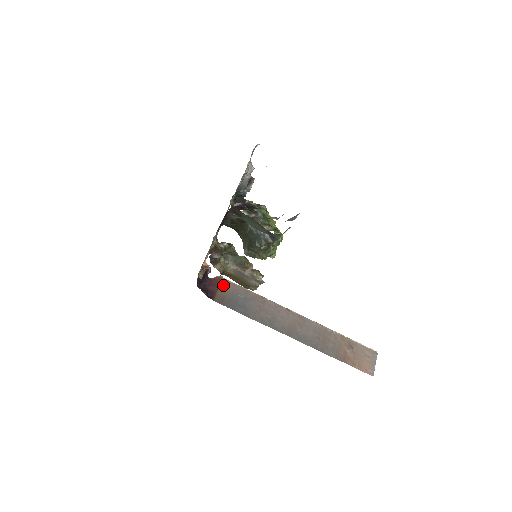
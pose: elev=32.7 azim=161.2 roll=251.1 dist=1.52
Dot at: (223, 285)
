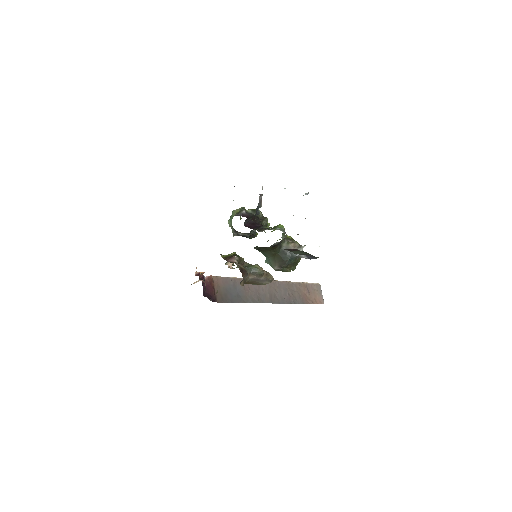
Dot at: (215, 283)
